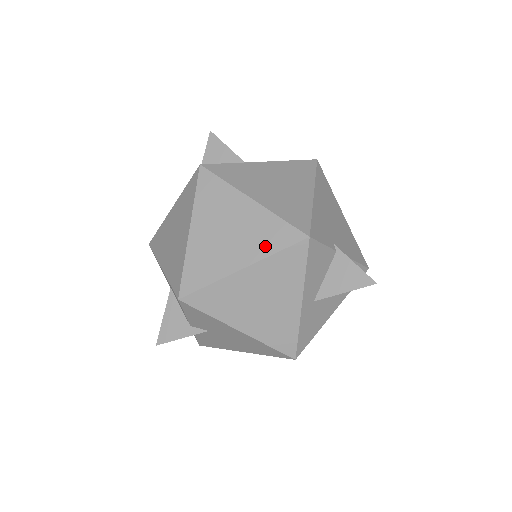
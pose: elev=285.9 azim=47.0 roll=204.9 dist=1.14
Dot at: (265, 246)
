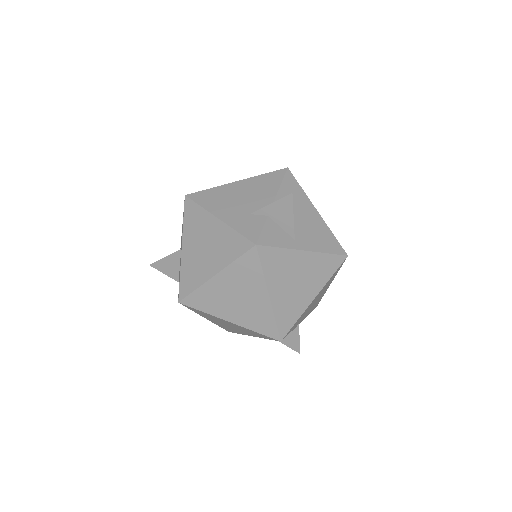
Dot at: (253, 324)
